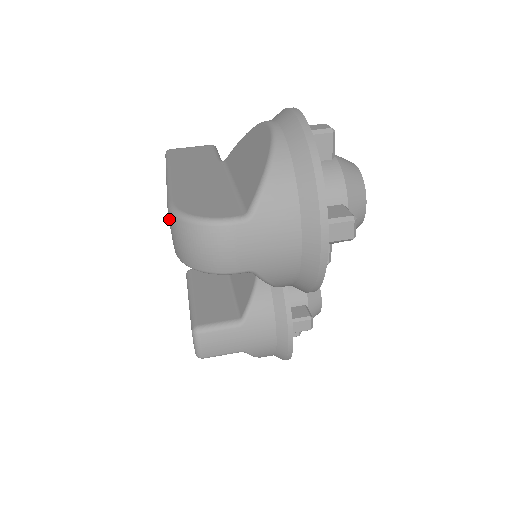
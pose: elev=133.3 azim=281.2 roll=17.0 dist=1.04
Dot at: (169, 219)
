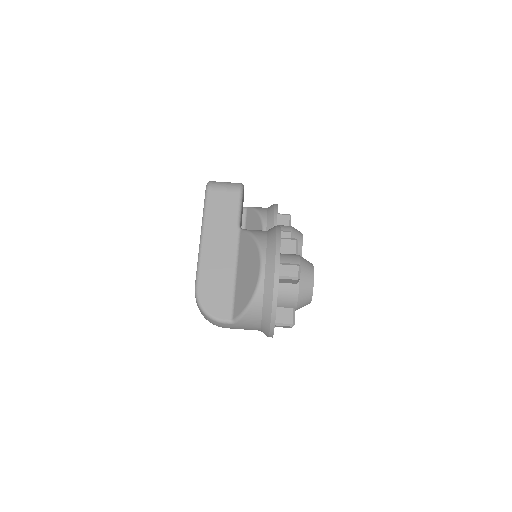
Dot at: (195, 294)
